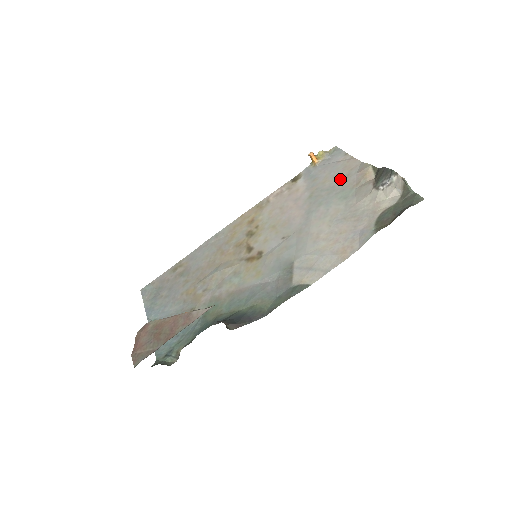
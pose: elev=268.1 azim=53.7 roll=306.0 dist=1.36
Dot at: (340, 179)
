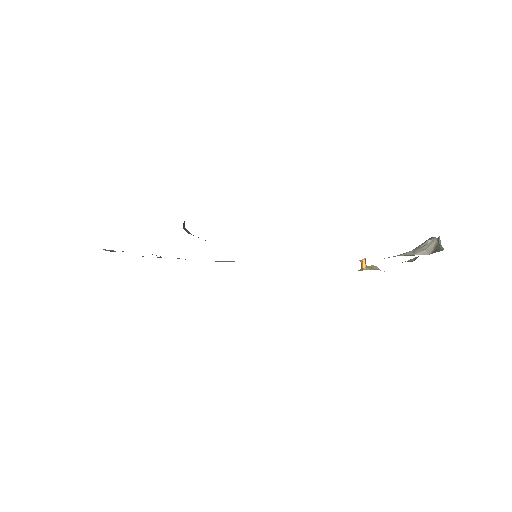
Dot at: occluded
